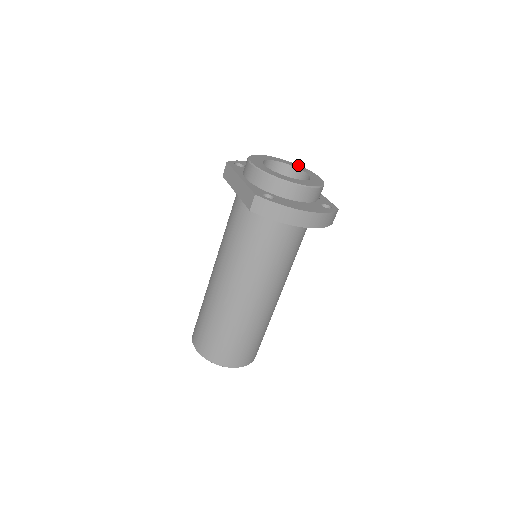
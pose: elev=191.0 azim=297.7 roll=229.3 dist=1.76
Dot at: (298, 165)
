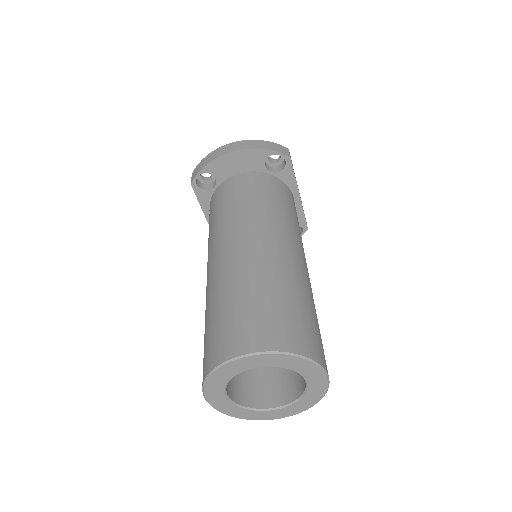
Dot at: occluded
